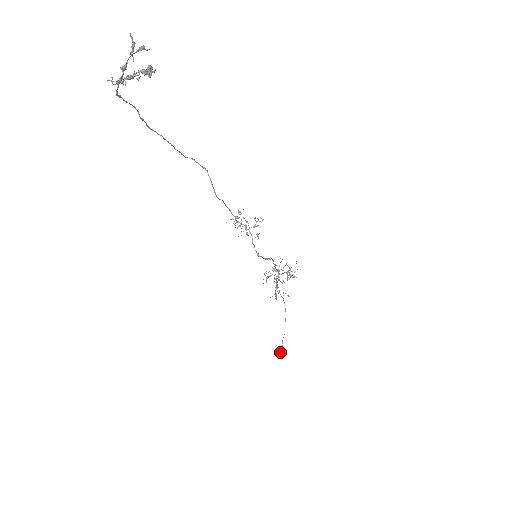
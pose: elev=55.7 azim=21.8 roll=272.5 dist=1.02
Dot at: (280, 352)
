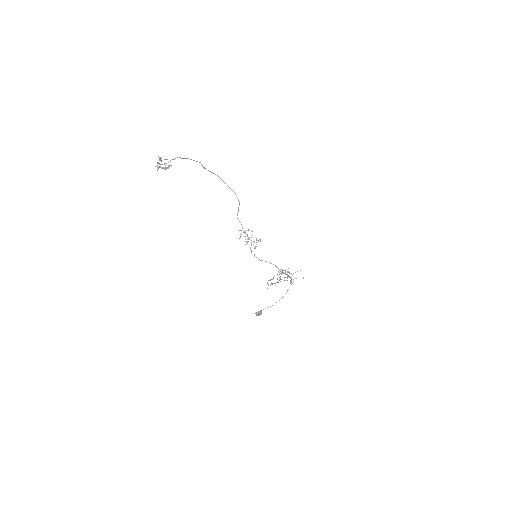
Dot at: (257, 312)
